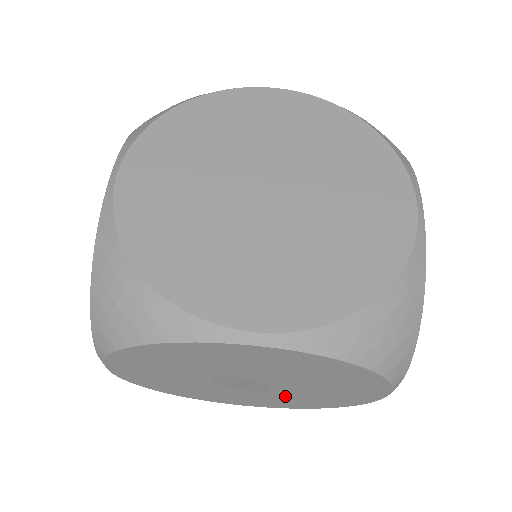
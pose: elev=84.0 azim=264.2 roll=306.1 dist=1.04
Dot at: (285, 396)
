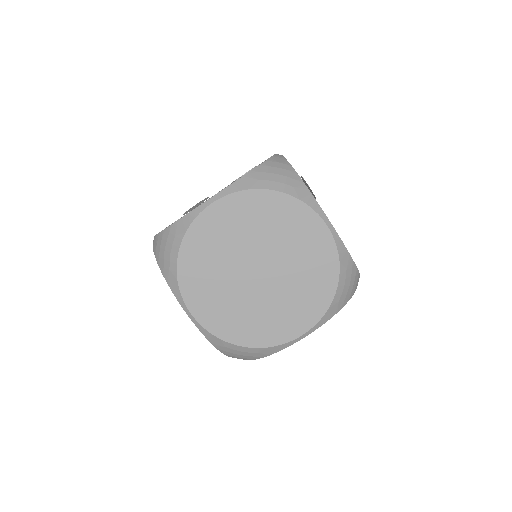
Dot at: occluded
